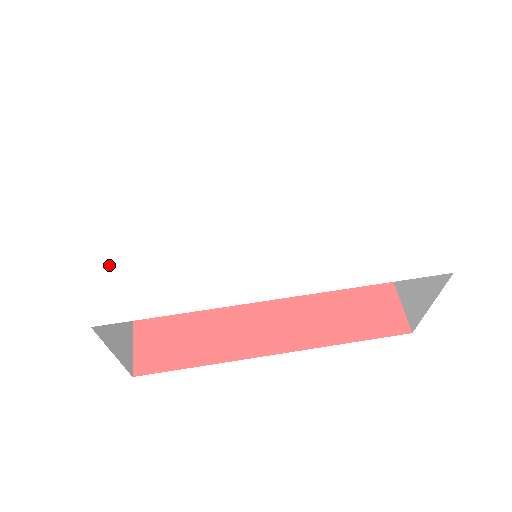
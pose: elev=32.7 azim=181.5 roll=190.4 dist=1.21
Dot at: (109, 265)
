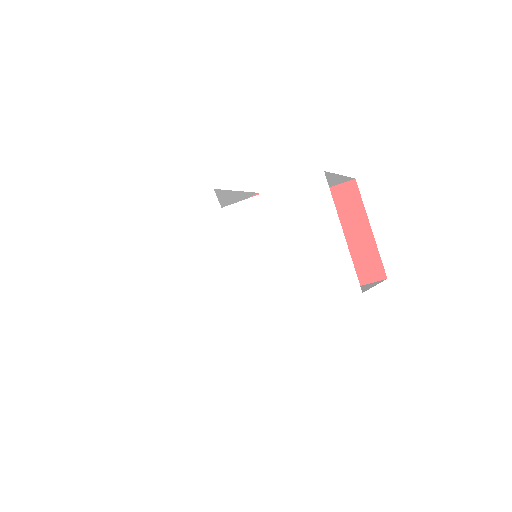
Dot at: (167, 303)
